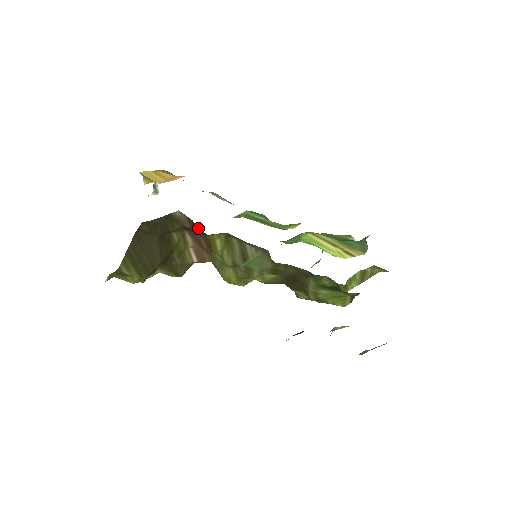
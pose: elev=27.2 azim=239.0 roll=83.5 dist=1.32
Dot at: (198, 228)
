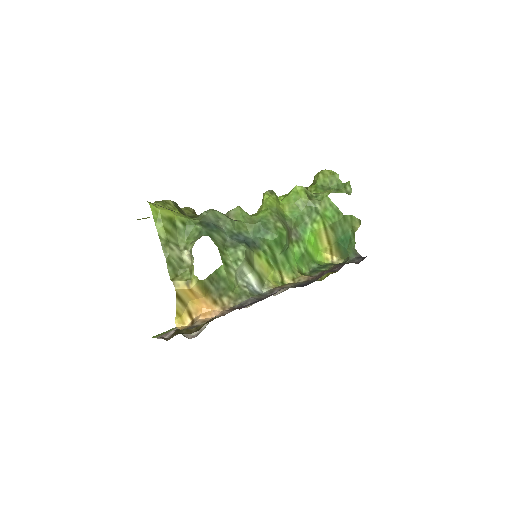
Dot at: occluded
